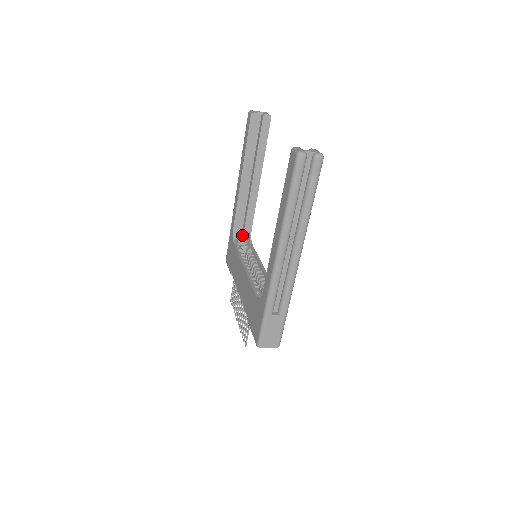
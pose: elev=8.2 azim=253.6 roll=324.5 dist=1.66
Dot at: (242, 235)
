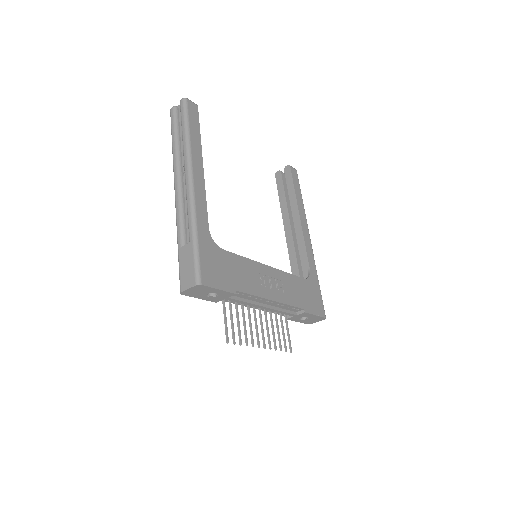
Dot at: occluded
